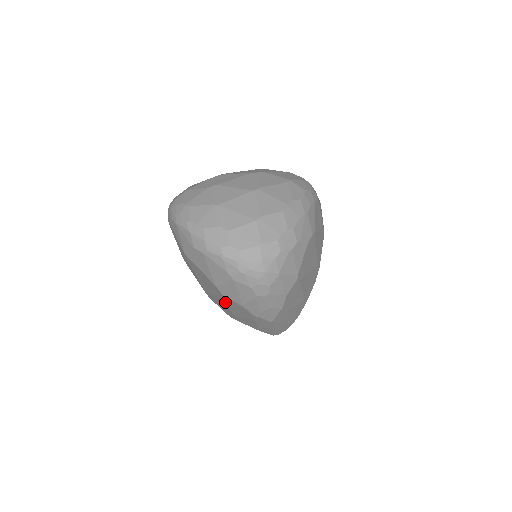
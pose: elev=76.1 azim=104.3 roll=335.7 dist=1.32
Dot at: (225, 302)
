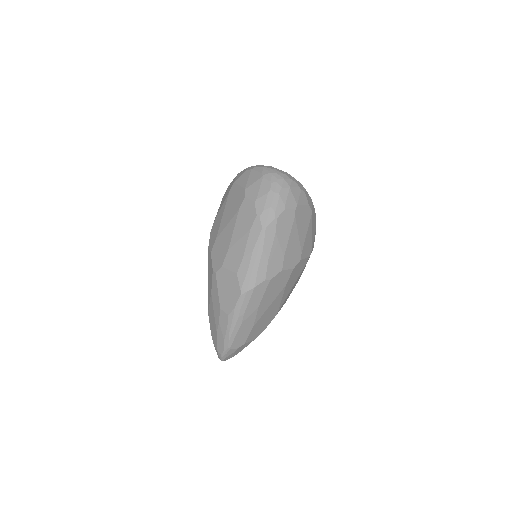
Dot at: (238, 215)
